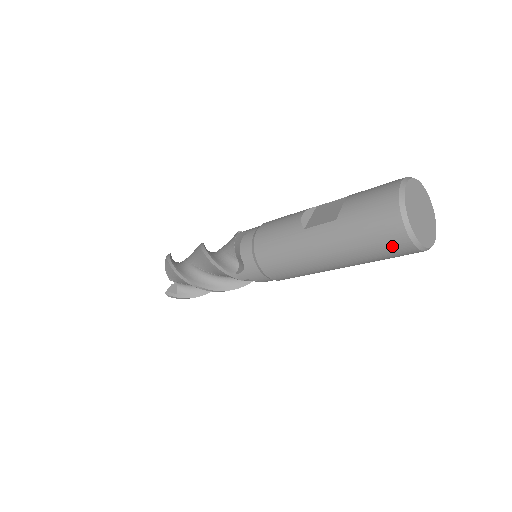
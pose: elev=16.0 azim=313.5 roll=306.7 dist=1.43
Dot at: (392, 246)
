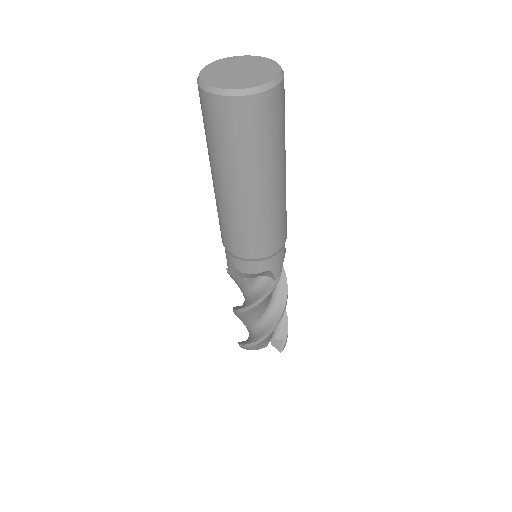
Dot at: (202, 108)
